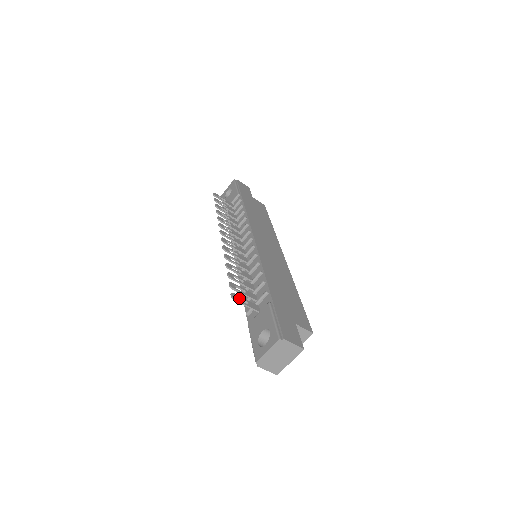
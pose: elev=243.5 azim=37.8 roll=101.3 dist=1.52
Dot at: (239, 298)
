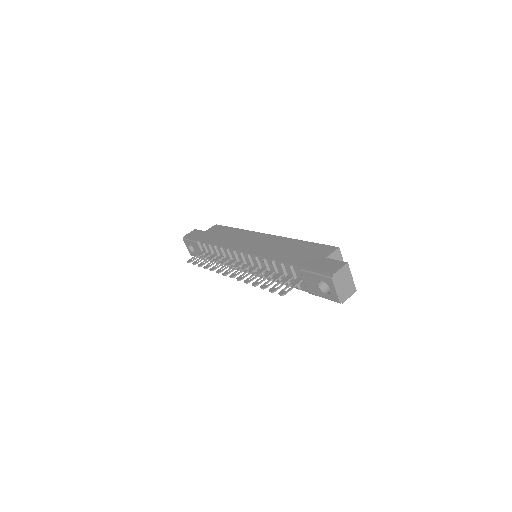
Dot at: occluded
